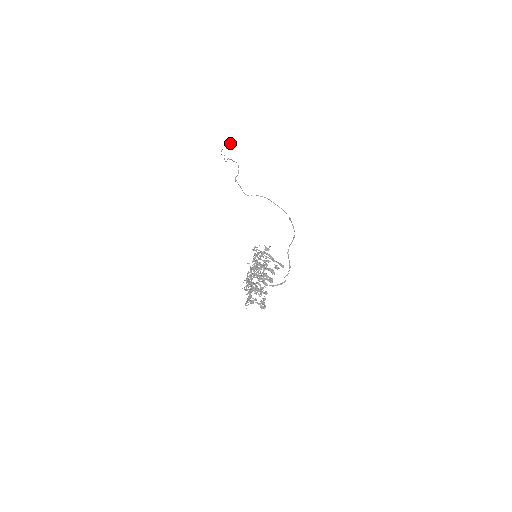
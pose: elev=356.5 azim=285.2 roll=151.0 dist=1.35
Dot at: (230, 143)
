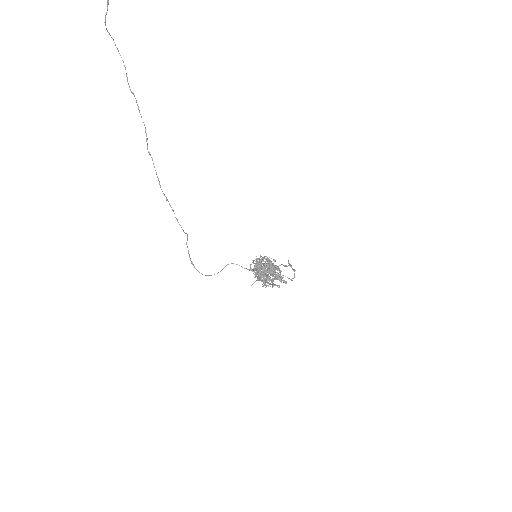
Dot at: out of frame
